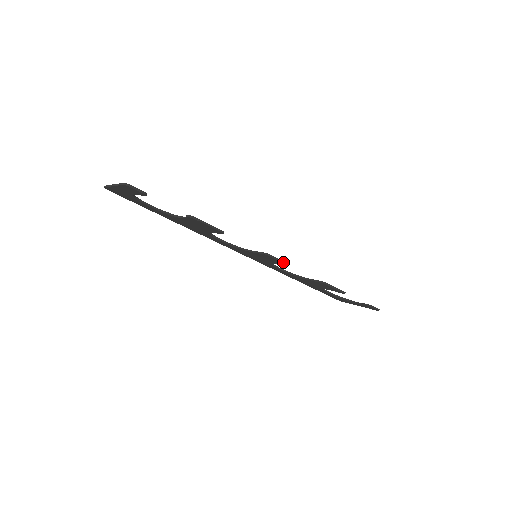
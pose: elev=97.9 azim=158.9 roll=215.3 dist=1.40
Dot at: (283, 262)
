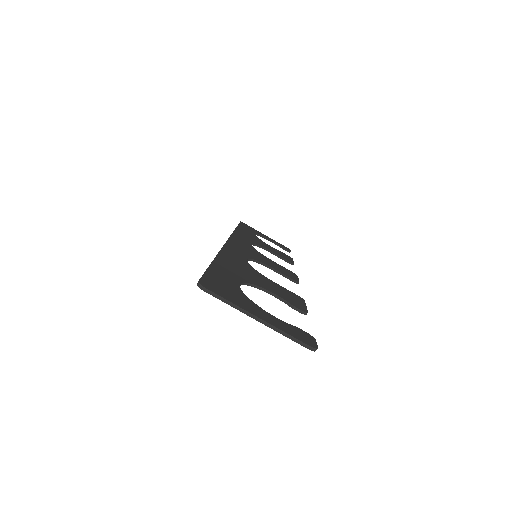
Dot at: (297, 278)
